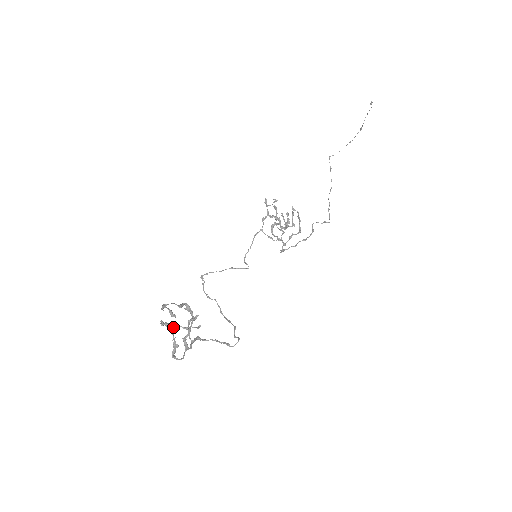
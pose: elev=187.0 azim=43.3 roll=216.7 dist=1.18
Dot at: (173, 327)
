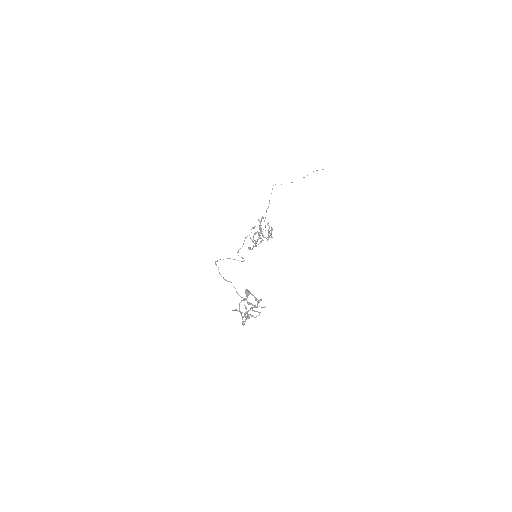
Dot at: occluded
